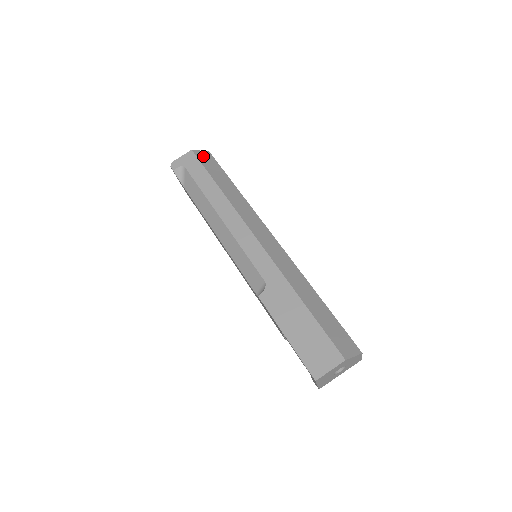
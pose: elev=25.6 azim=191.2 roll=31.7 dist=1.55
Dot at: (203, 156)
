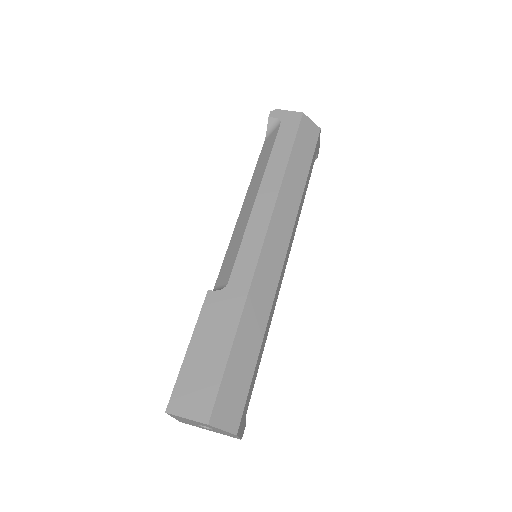
Dot at: (308, 127)
